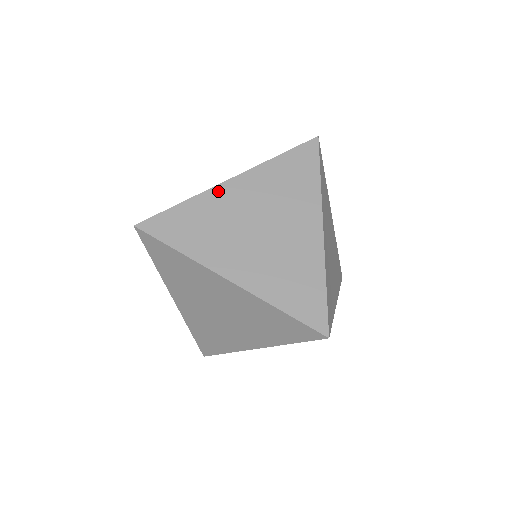
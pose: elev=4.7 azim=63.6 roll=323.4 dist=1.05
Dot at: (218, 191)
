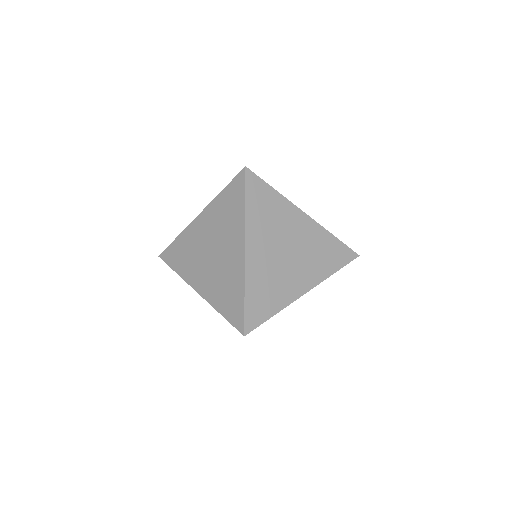
Dot at: (192, 287)
